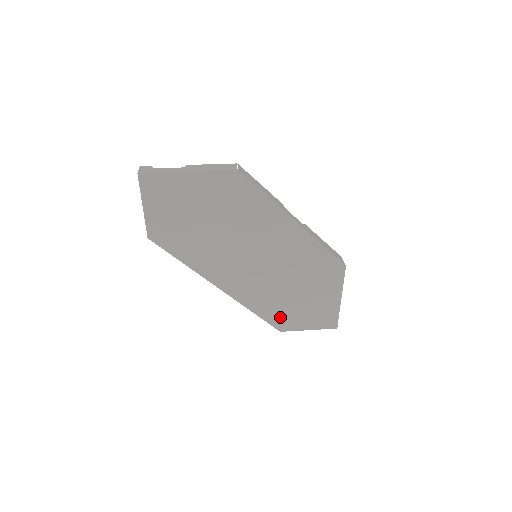
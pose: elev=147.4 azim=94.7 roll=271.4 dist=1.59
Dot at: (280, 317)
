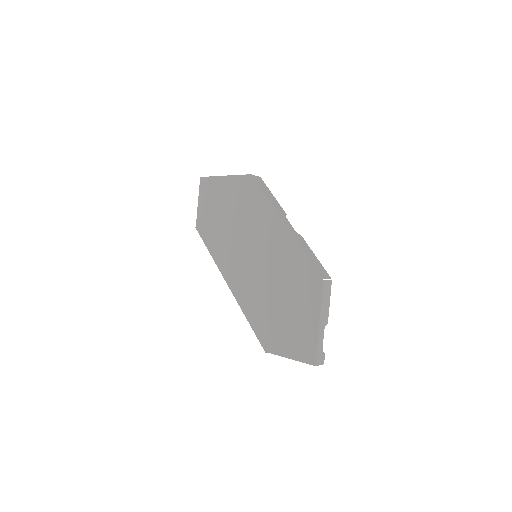
Dot at: (266, 332)
